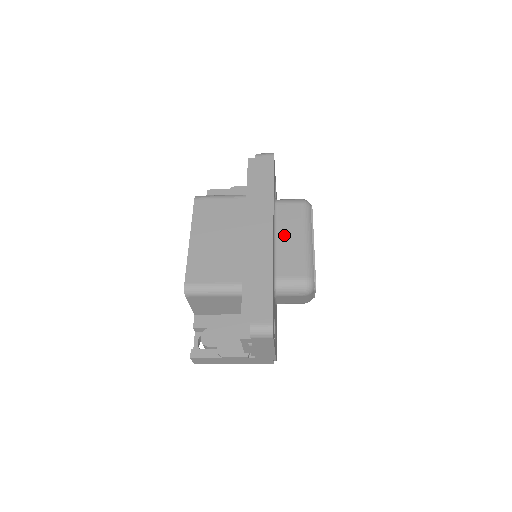
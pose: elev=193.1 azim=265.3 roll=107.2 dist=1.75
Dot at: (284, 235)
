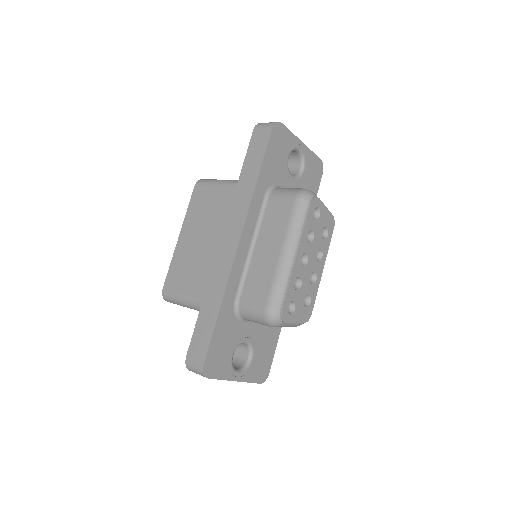
Dot at: (262, 244)
